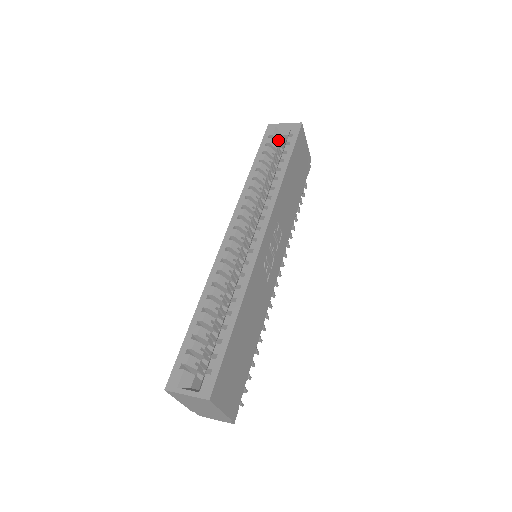
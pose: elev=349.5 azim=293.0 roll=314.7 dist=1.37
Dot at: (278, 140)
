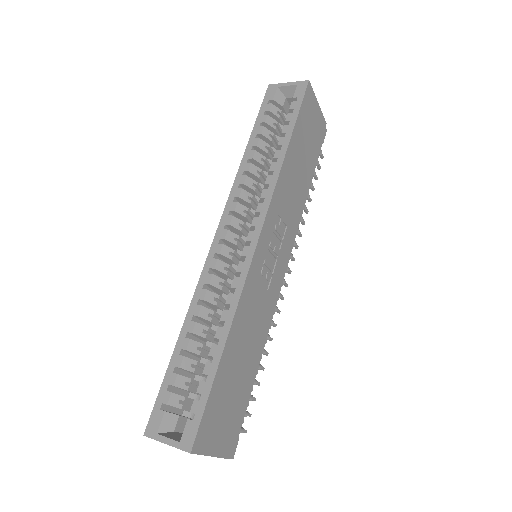
Dot at: (281, 105)
